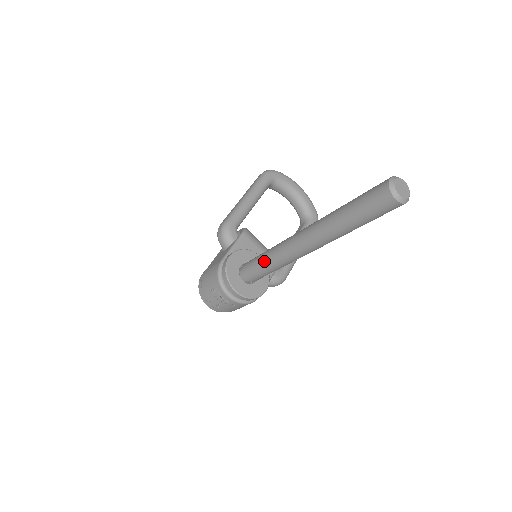
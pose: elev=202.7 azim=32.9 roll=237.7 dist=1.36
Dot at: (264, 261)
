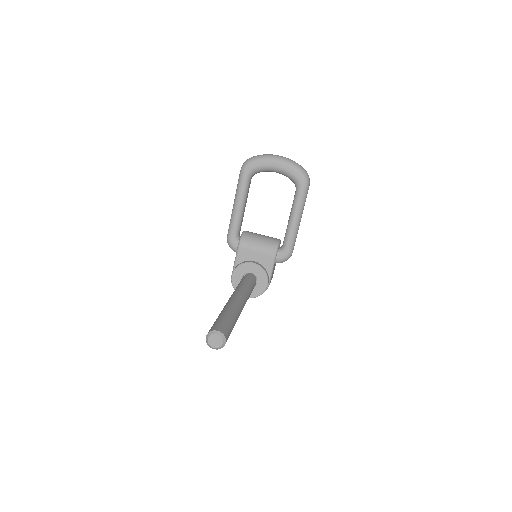
Dot at: occluded
